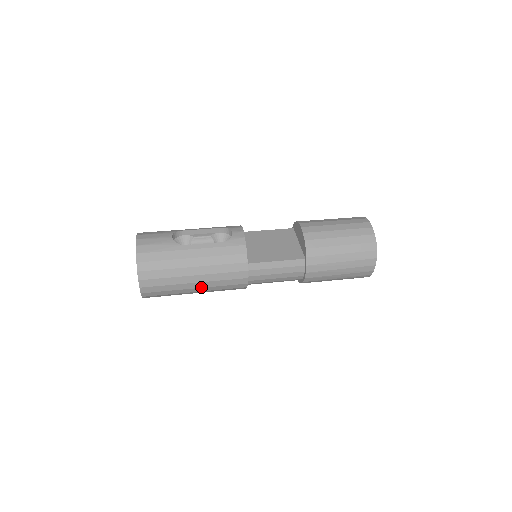
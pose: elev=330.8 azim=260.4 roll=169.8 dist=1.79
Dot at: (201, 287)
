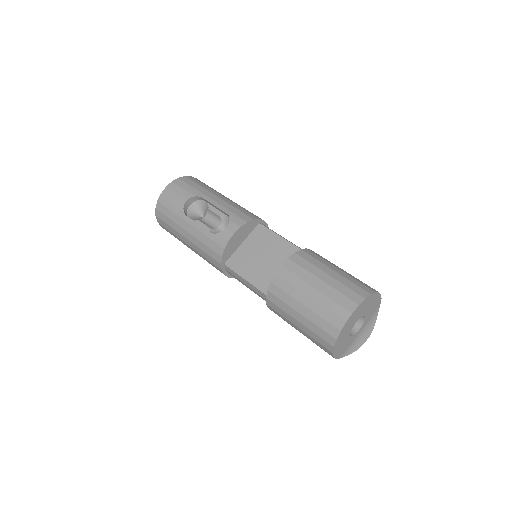
Dot at: occluded
